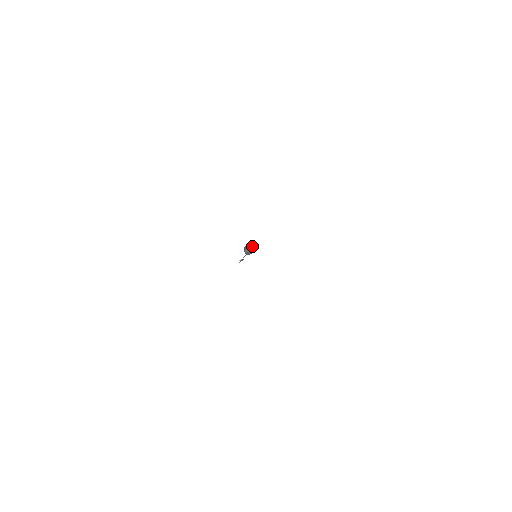
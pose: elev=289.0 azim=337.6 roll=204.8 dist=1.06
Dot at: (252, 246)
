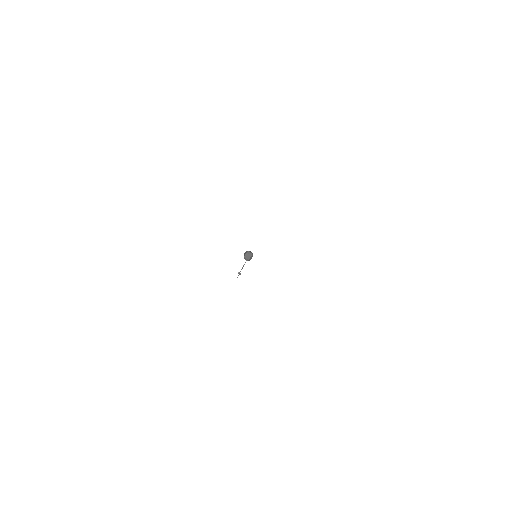
Dot at: occluded
